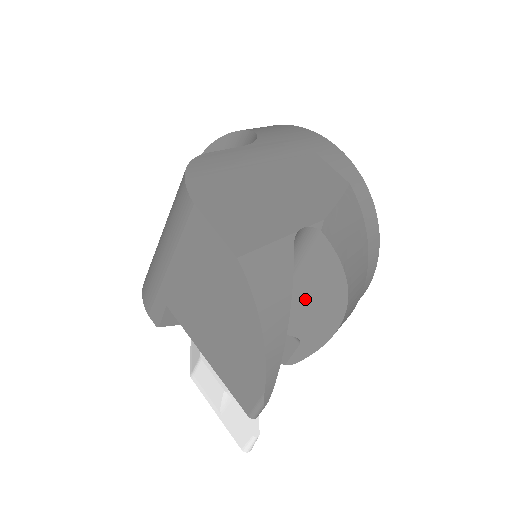
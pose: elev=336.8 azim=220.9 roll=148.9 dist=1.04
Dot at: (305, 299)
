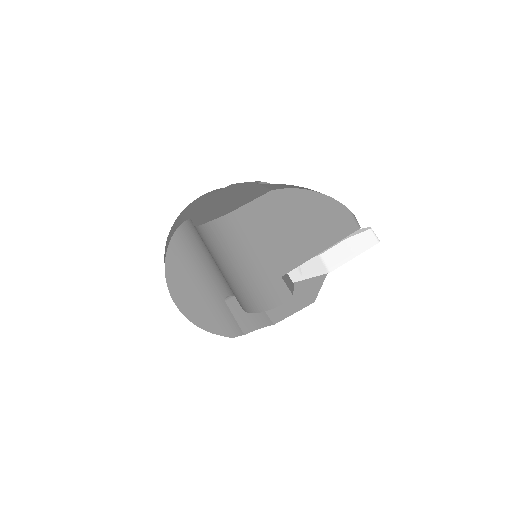
Dot at: occluded
